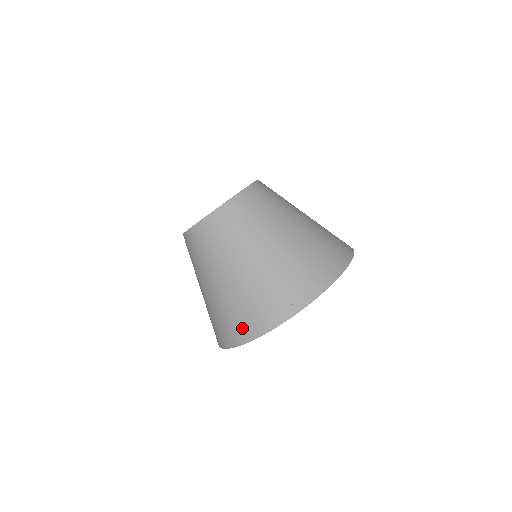
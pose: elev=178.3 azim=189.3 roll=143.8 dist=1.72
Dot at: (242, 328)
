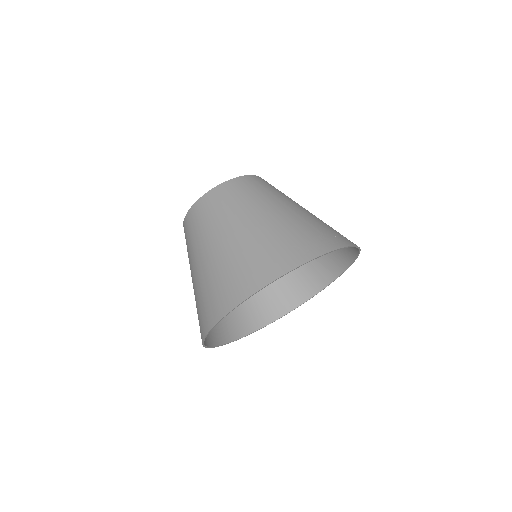
Dot at: (284, 257)
